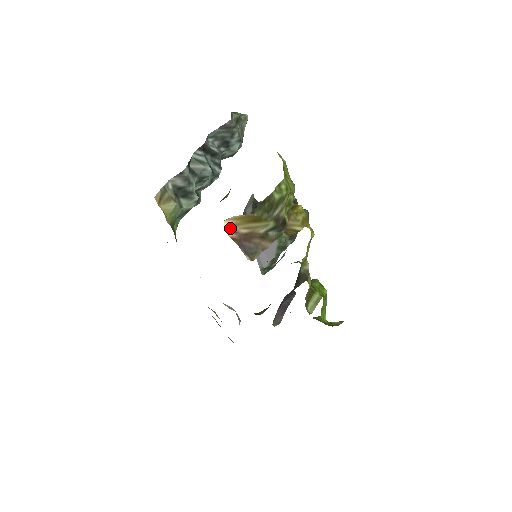
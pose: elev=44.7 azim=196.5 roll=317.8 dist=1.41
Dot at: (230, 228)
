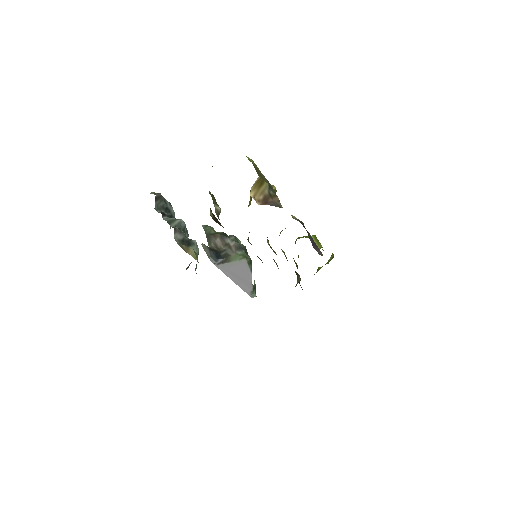
Dot at: (255, 199)
